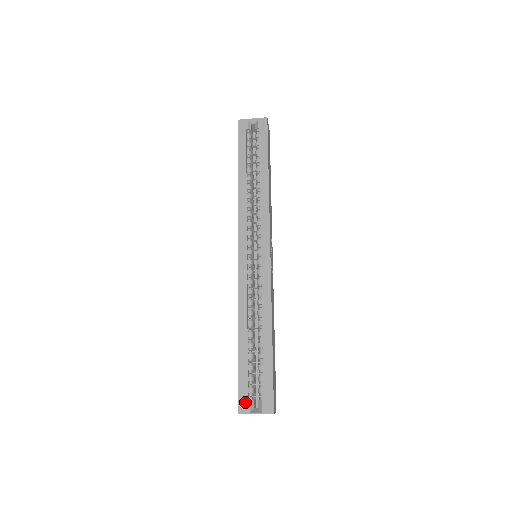
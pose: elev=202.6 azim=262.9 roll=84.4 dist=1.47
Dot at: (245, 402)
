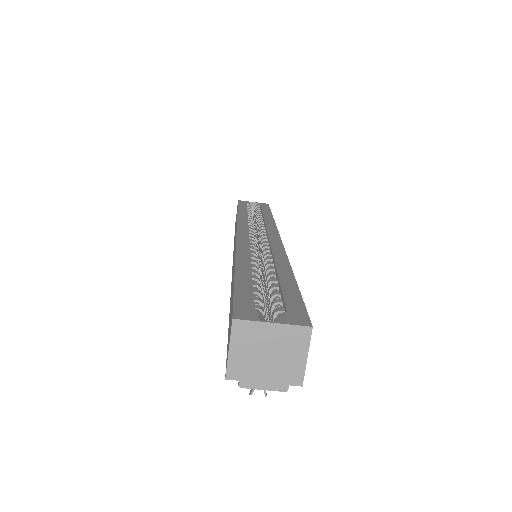
Dot at: (249, 310)
